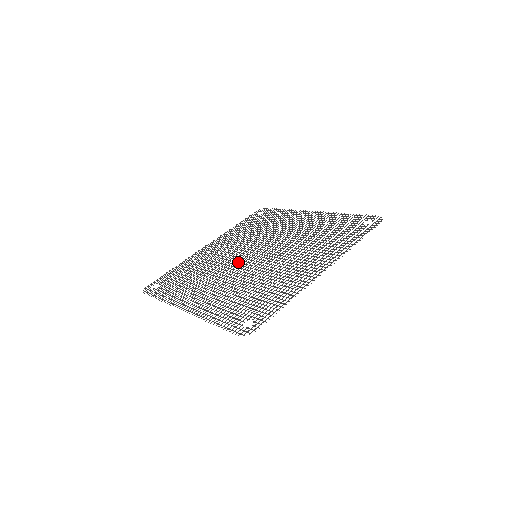
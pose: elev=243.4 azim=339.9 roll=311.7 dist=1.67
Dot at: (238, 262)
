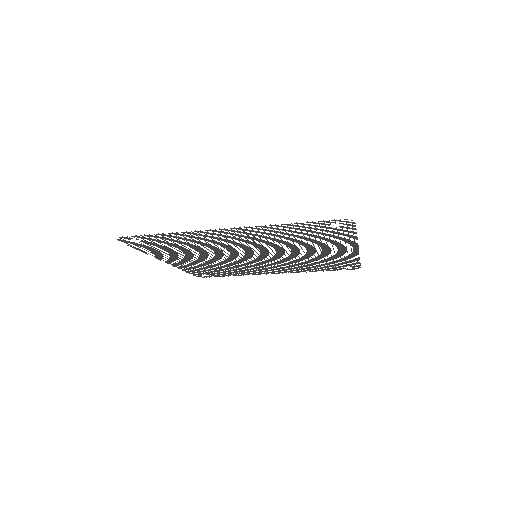
Dot at: (243, 259)
